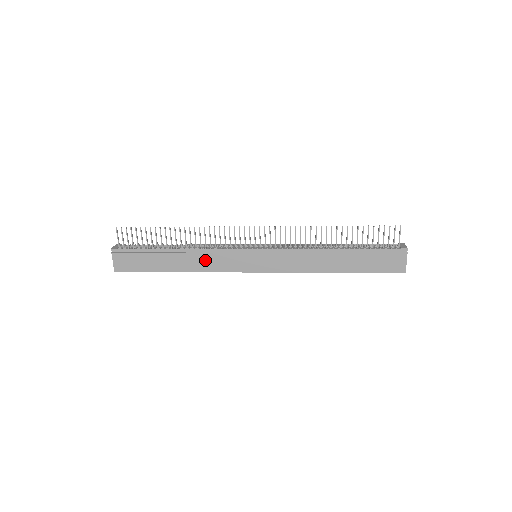
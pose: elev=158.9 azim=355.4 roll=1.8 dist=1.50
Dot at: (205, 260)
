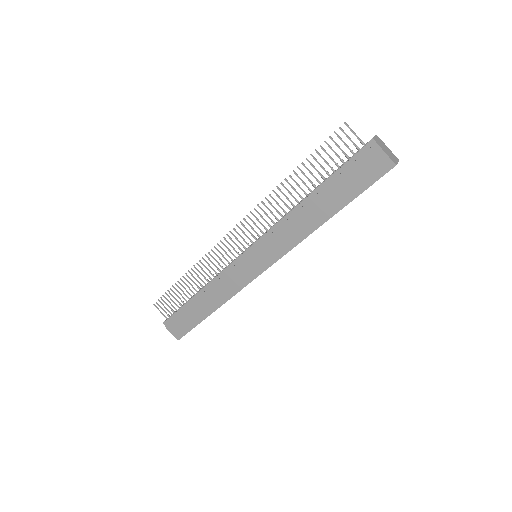
Dot at: (221, 288)
